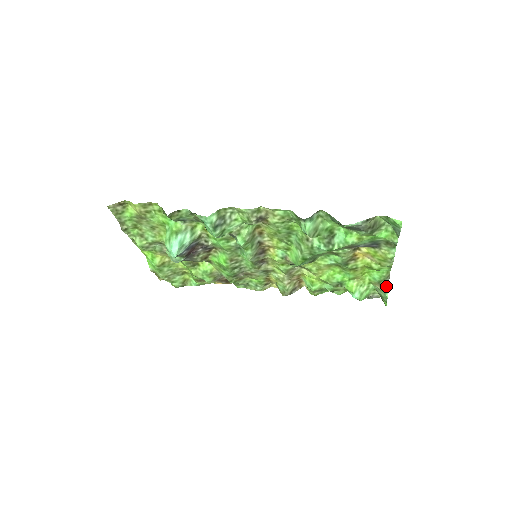
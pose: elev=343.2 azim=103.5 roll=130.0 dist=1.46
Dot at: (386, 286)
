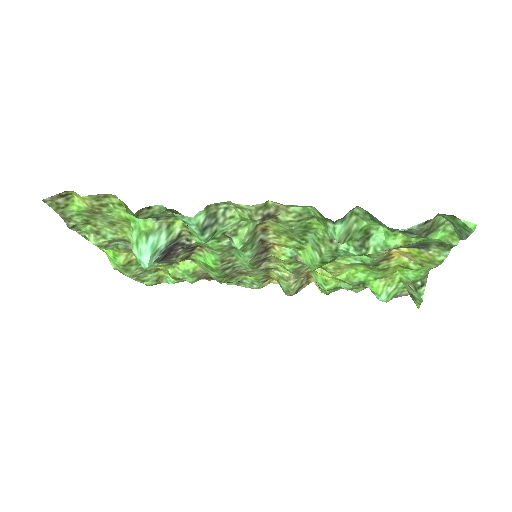
Dot at: (422, 287)
